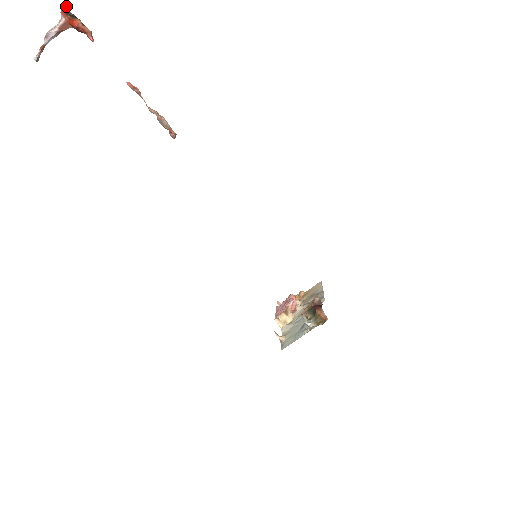
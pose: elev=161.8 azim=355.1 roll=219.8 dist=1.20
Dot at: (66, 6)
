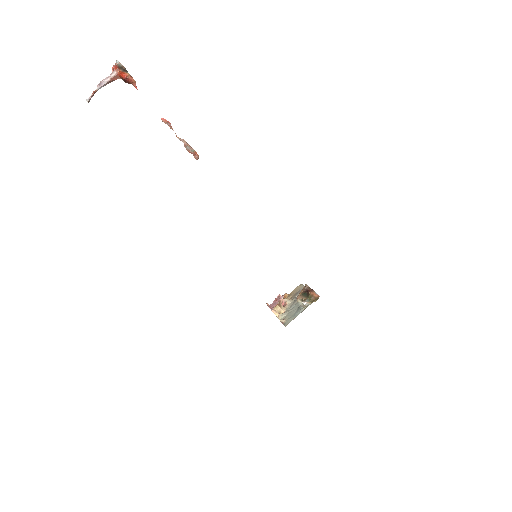
Dot at: (120, 63)
